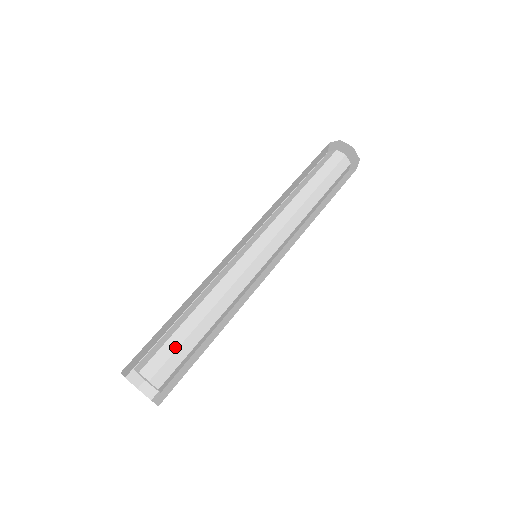
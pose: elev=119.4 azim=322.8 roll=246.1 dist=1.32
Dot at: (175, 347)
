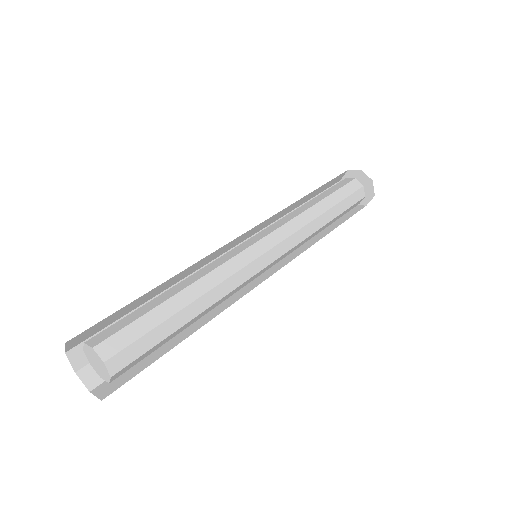
Dot at: (136, 317)
